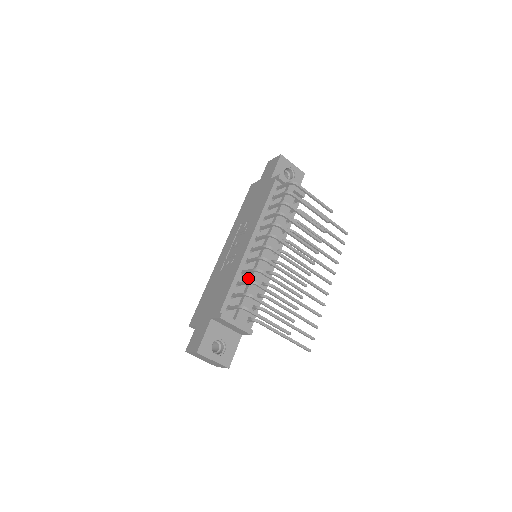
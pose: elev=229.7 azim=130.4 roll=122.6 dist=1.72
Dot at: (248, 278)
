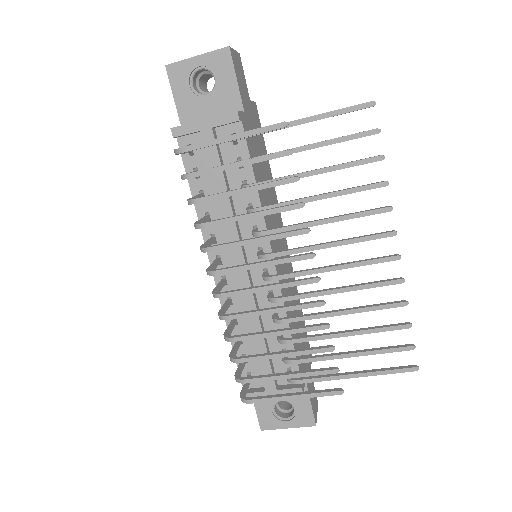
Dot at: occluded
